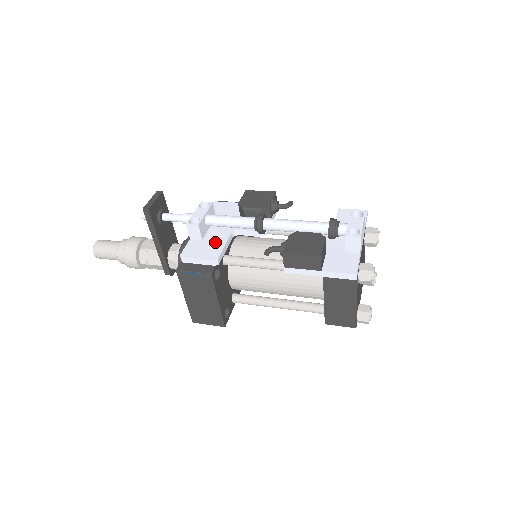
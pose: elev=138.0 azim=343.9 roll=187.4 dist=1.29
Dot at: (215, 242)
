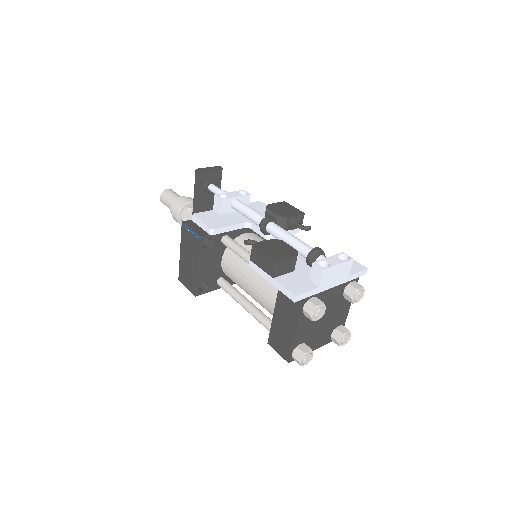
Dot at: (226, 220)
